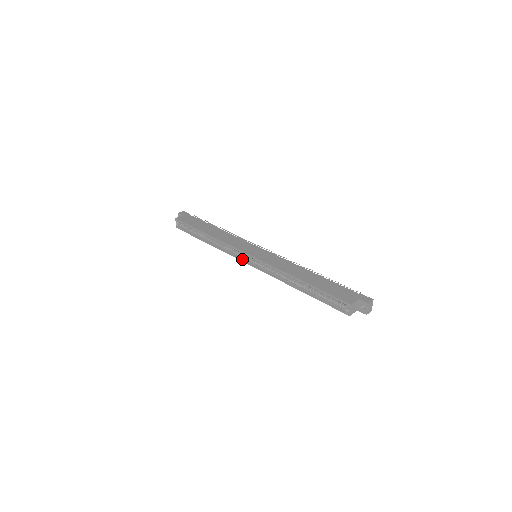
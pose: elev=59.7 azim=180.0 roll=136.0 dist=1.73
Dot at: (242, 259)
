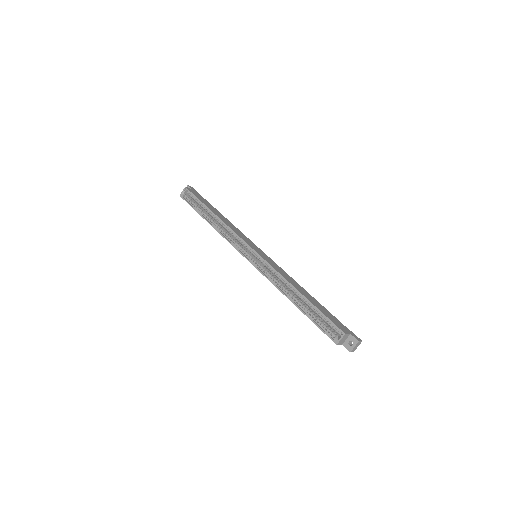
Dot at: (241, 252)
